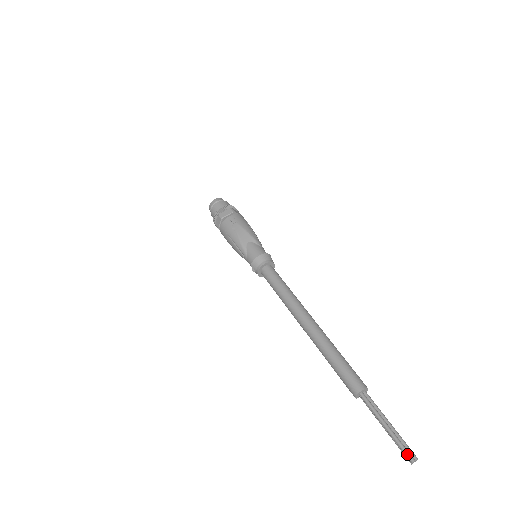
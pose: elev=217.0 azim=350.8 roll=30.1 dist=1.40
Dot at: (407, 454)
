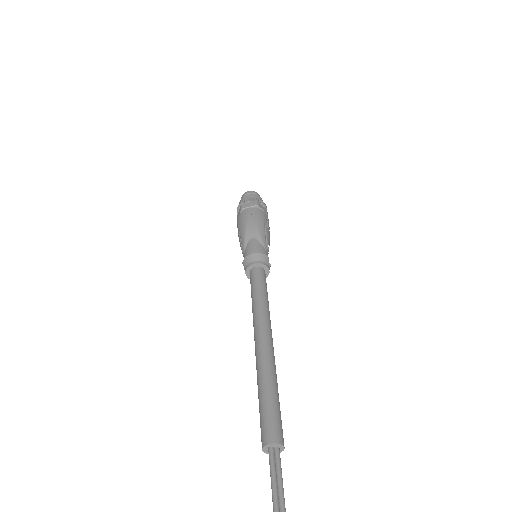
Dot at: out of frame
